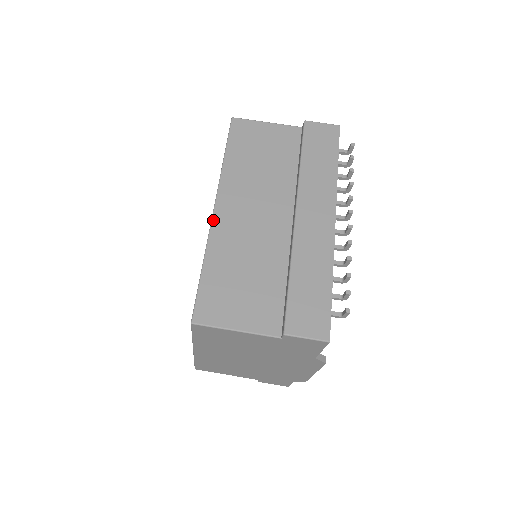
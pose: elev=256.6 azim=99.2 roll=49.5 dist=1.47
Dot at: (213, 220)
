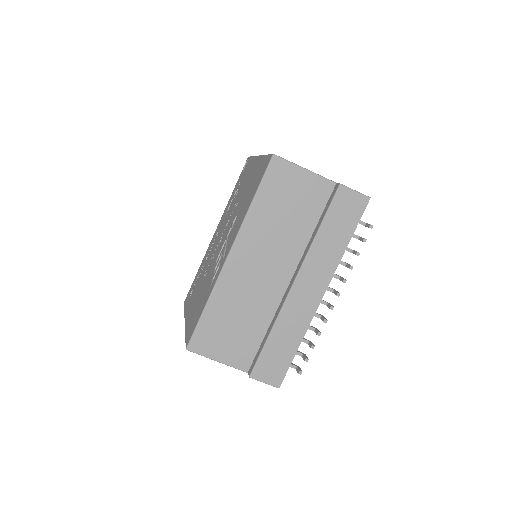
Dot at: (224, 267)
